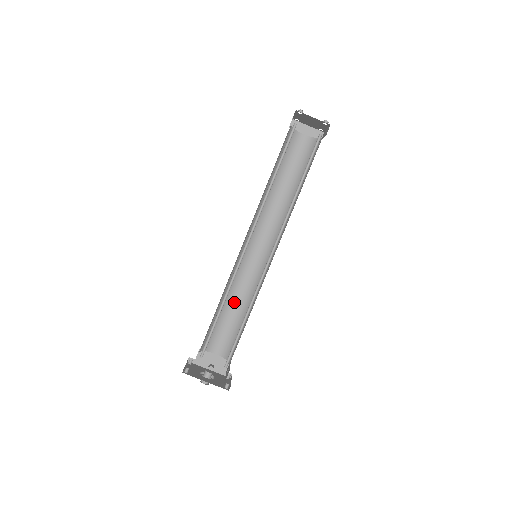
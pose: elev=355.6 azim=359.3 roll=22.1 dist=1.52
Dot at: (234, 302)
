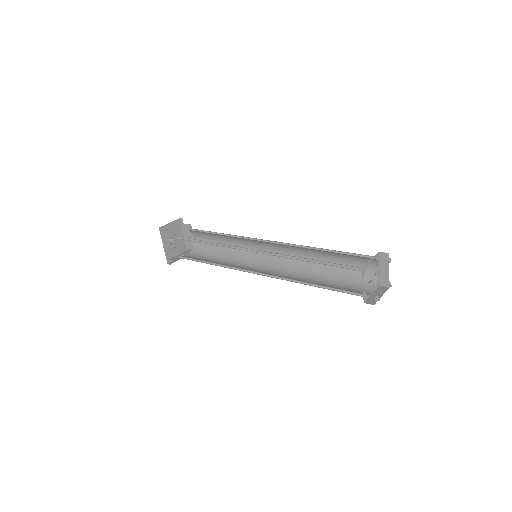
Dot at: (228, 242)
